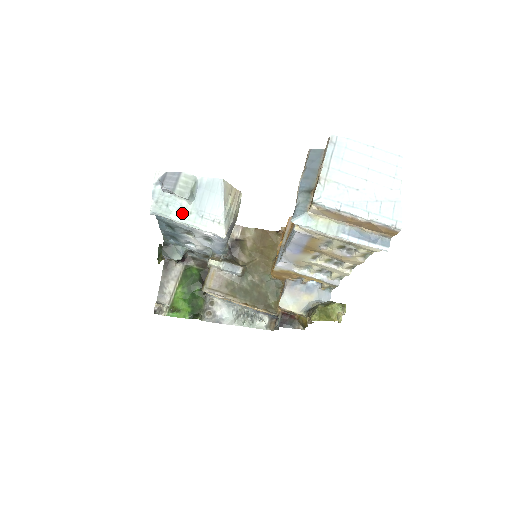
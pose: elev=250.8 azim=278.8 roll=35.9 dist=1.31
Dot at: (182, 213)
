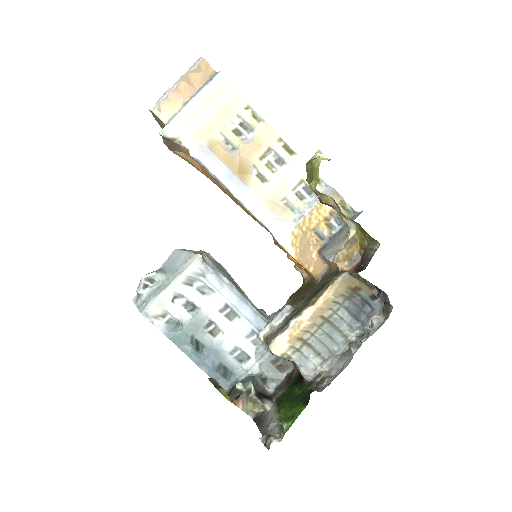
Dot at: (163, 286)
